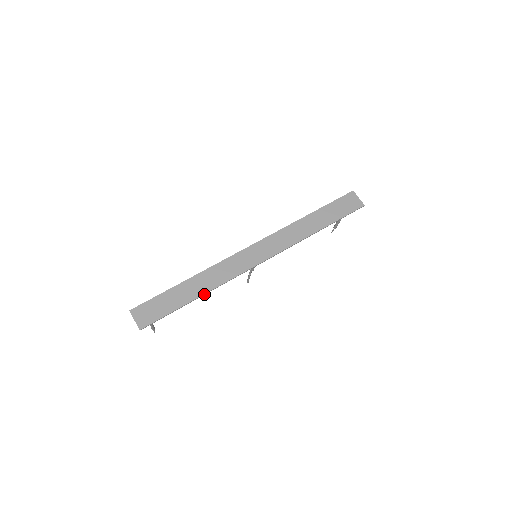
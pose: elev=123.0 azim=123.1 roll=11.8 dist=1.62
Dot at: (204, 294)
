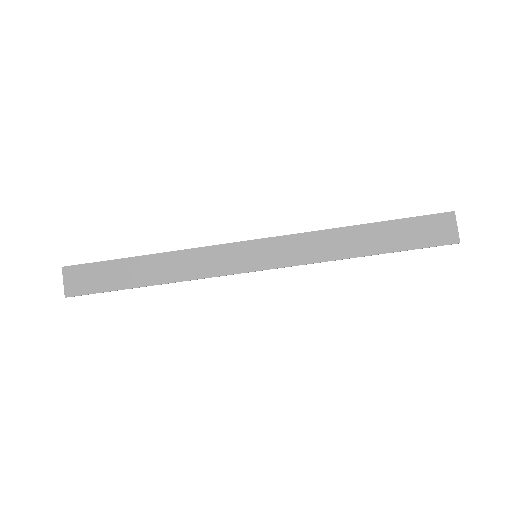
Dot at: (161, 284)
